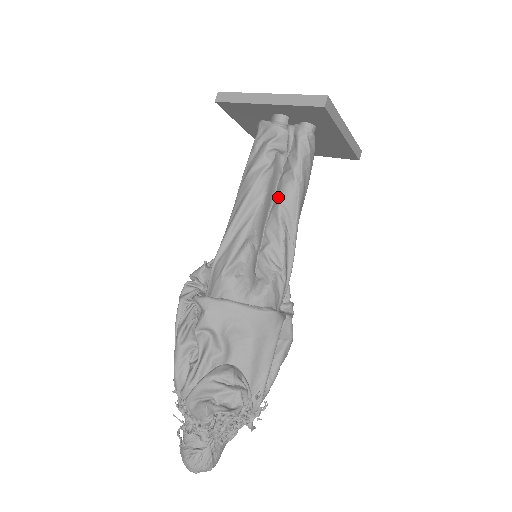
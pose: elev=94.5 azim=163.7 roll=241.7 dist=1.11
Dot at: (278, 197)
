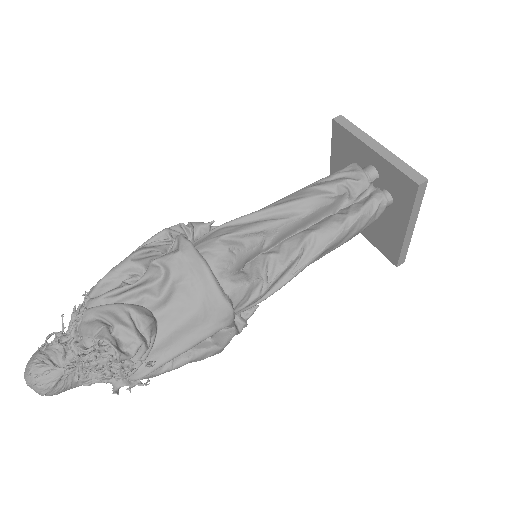
Dot at: (317, 226)
